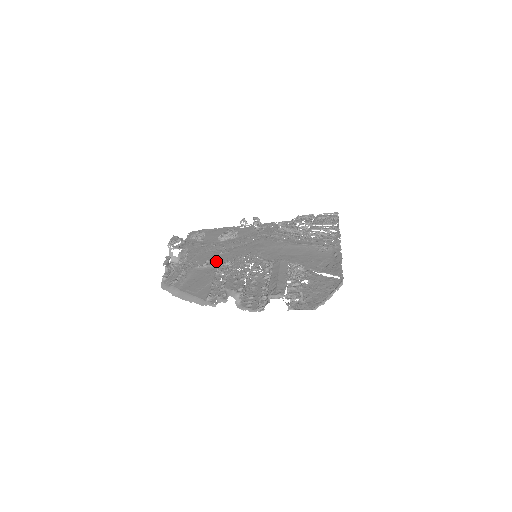
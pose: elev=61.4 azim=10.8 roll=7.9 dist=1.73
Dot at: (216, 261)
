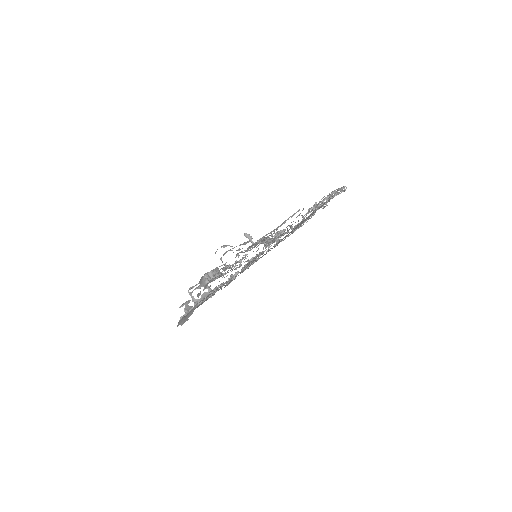
Dot at: occluded
